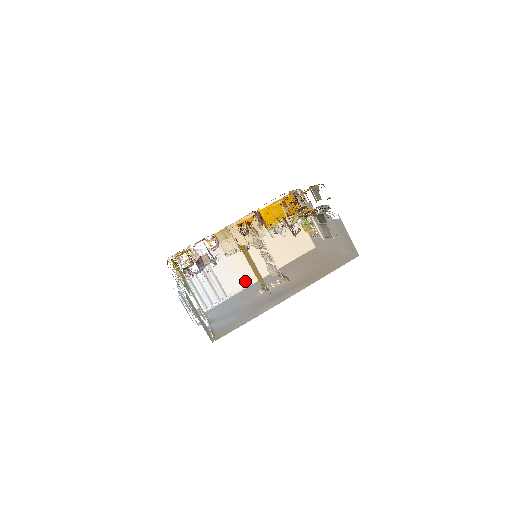
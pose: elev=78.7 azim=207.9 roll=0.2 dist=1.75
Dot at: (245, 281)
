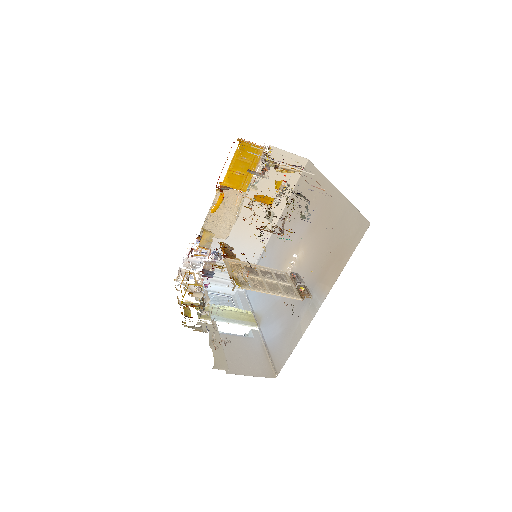
Dot at: (260, 242)
